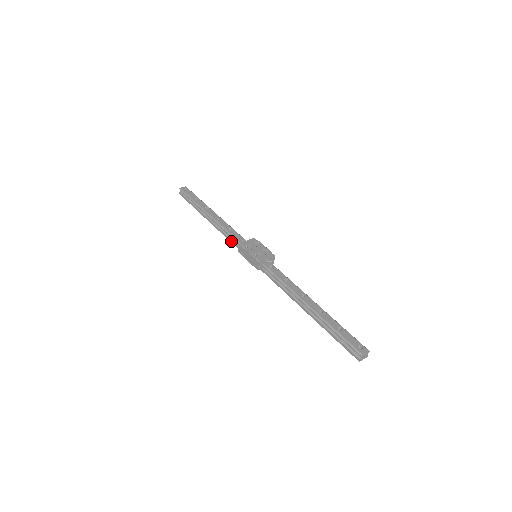
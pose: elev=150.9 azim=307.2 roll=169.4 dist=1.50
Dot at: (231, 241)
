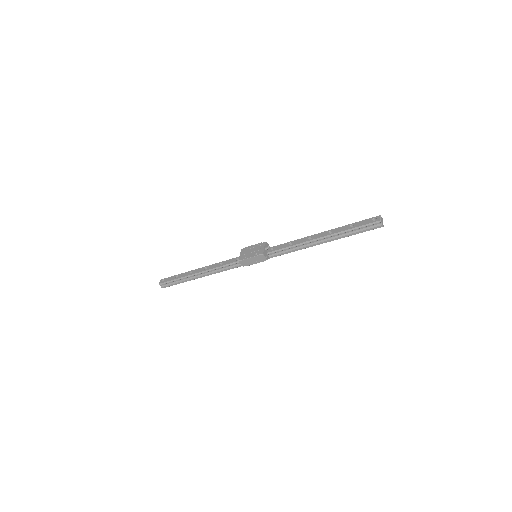
Dot at: (231, 268)
